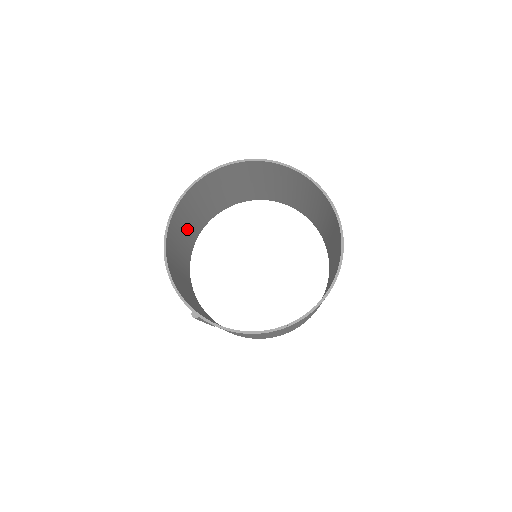
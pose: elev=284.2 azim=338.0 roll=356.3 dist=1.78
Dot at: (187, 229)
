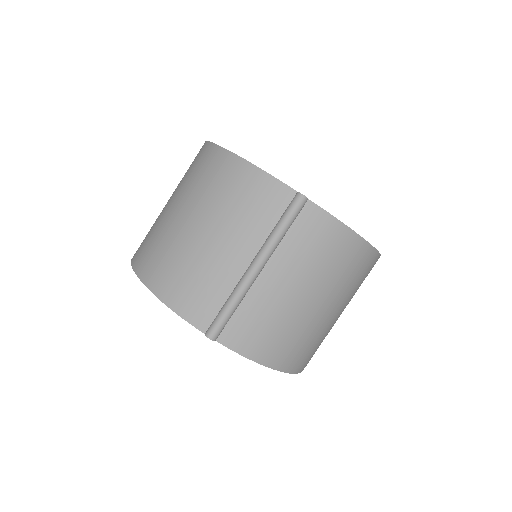
Dot at: occluded
